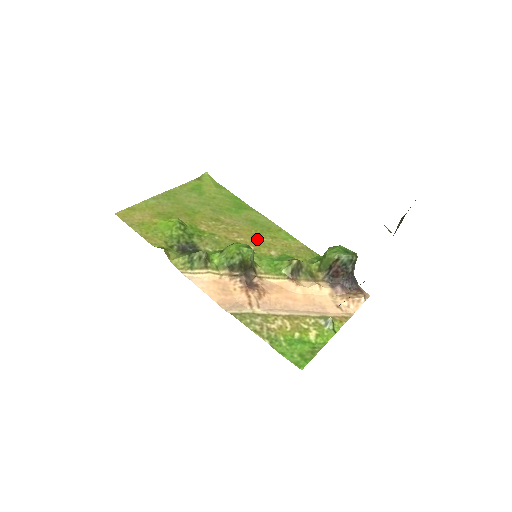
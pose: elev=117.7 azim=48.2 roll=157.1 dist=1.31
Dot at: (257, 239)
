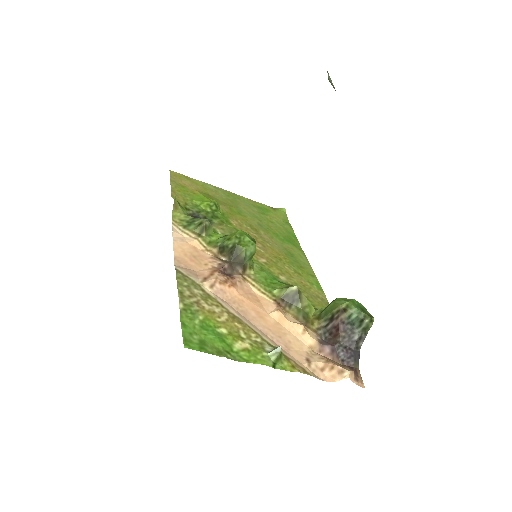
Dot at: (278, 261)
